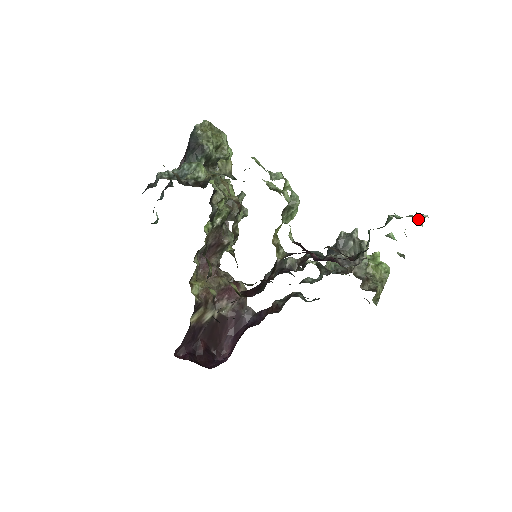
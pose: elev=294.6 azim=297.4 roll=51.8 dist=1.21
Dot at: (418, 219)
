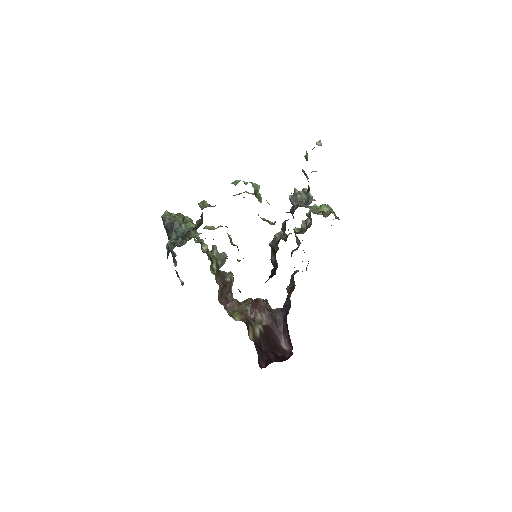
Dot at: (318, 145)
